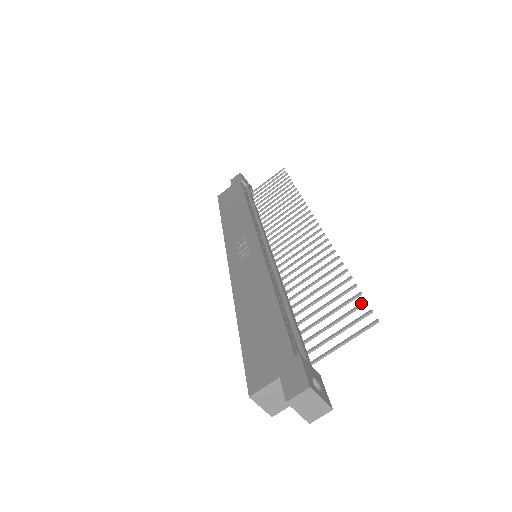
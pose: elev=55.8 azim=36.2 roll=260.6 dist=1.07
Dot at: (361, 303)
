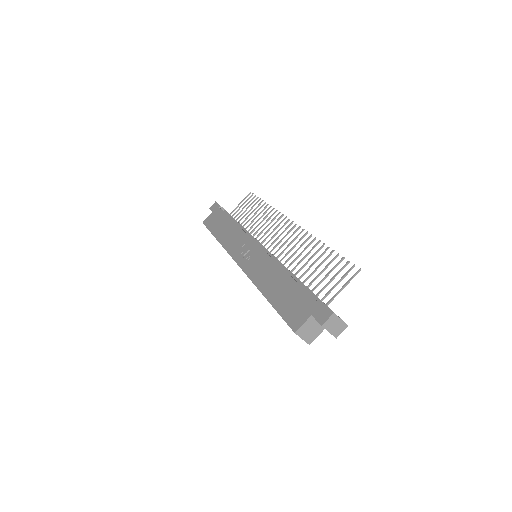
Dot at: (346, 263)
